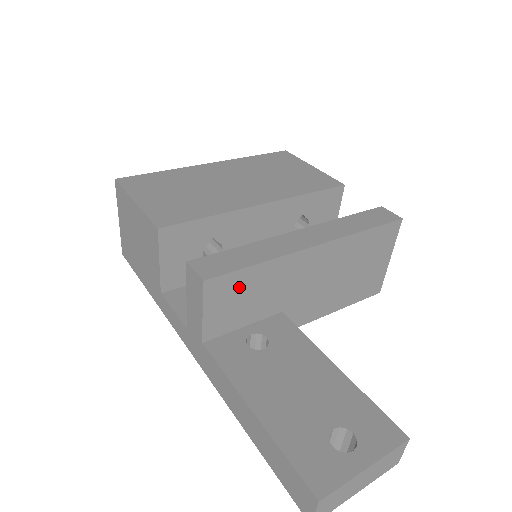
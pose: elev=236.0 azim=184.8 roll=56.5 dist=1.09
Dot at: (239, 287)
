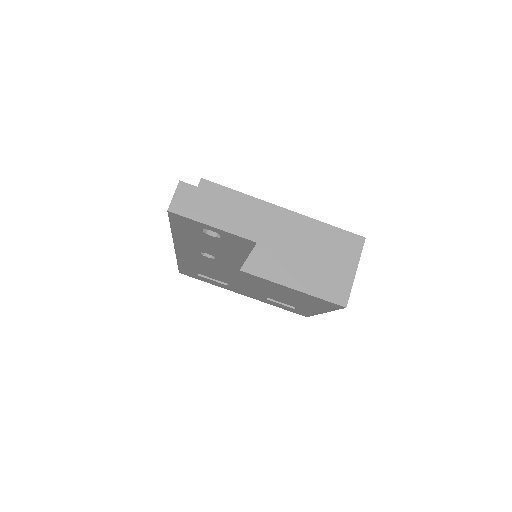
Dot at: occluded
